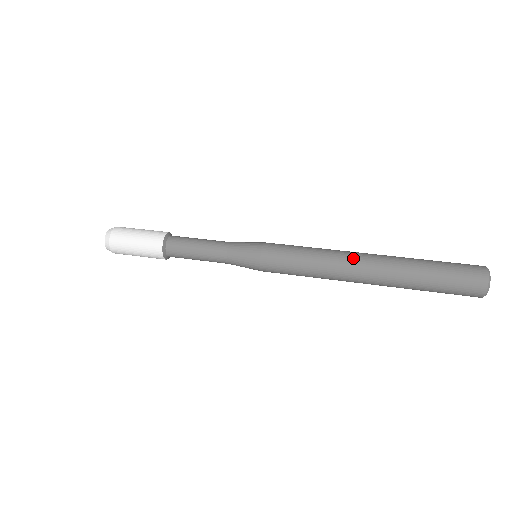
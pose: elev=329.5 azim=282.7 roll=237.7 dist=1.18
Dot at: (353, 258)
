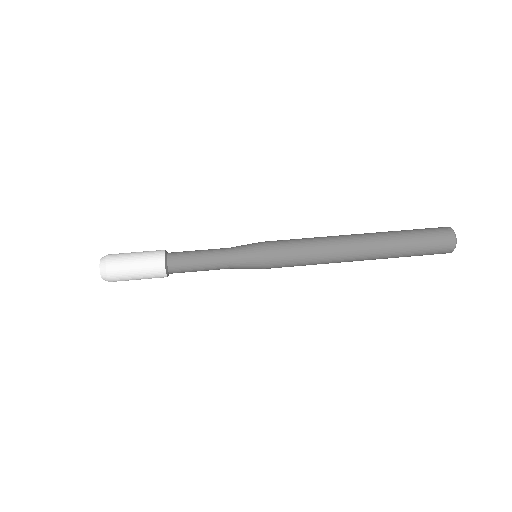
Dot at: (345, 240)
